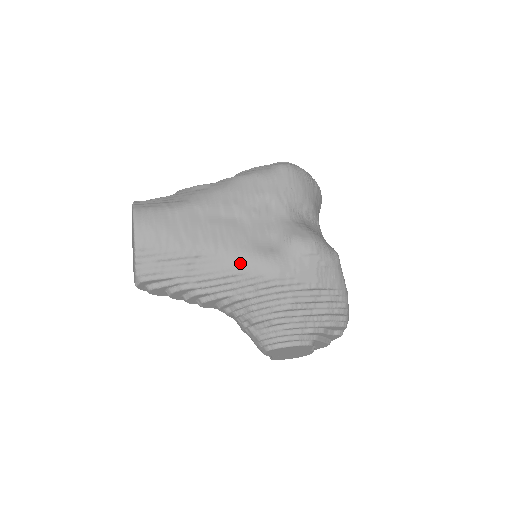
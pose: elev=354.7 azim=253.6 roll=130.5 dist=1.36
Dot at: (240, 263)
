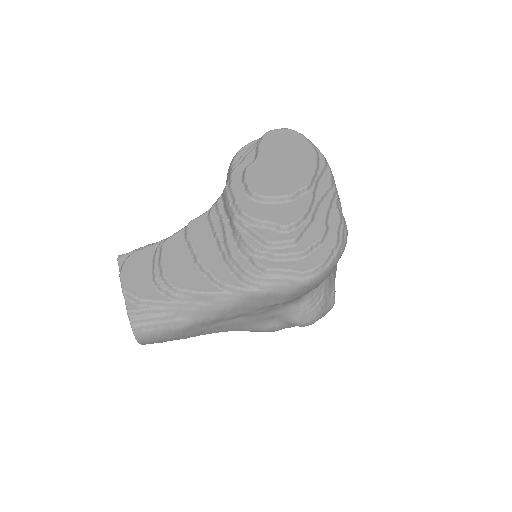
Dot at: occluded
